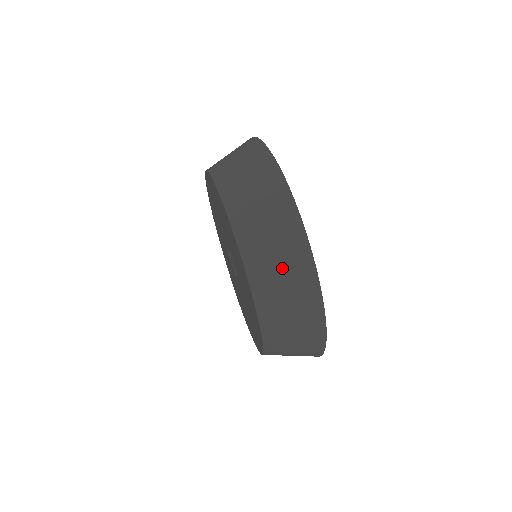
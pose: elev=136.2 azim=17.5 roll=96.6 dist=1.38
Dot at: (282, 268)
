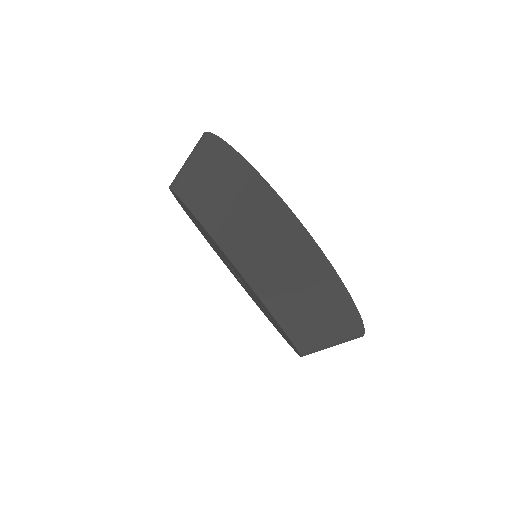
Dot at: (284, 264)
